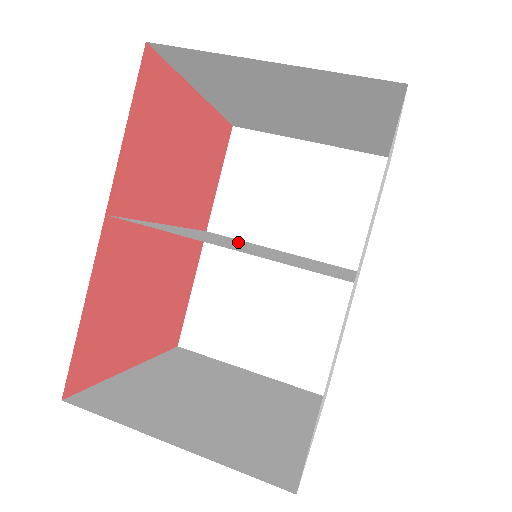
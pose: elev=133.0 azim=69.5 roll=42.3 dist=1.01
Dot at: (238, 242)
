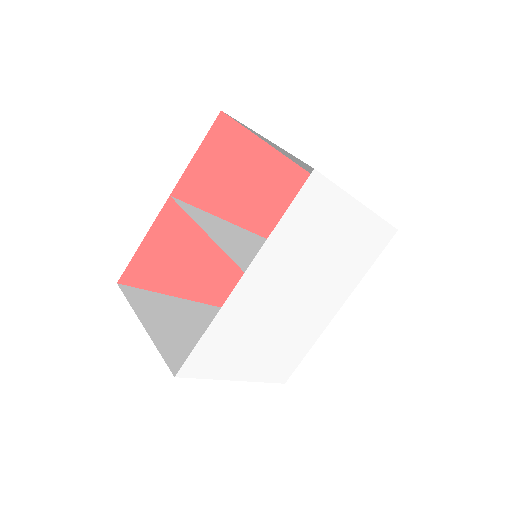
Dot at: occluded
